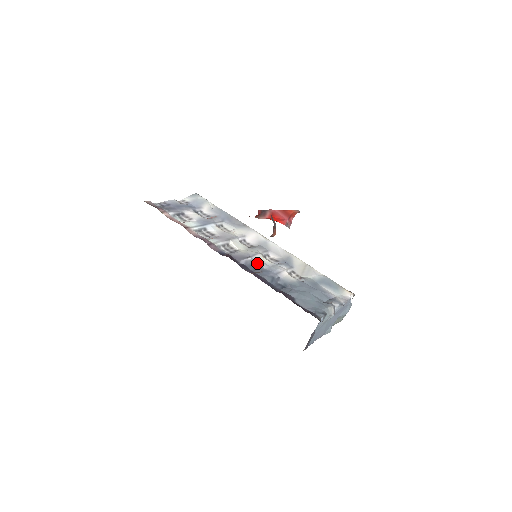
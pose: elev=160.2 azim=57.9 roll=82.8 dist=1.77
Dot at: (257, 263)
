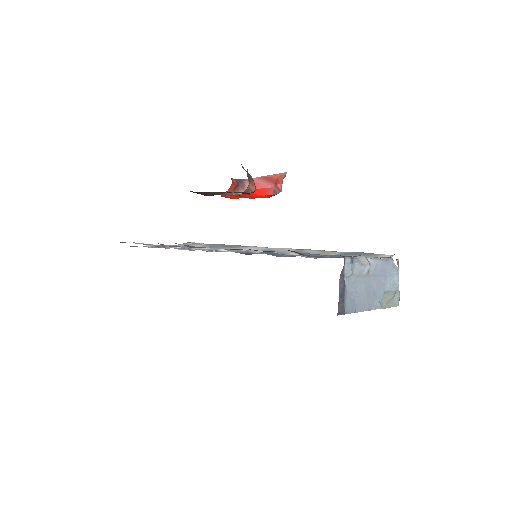
Dot at: (254, 253)
